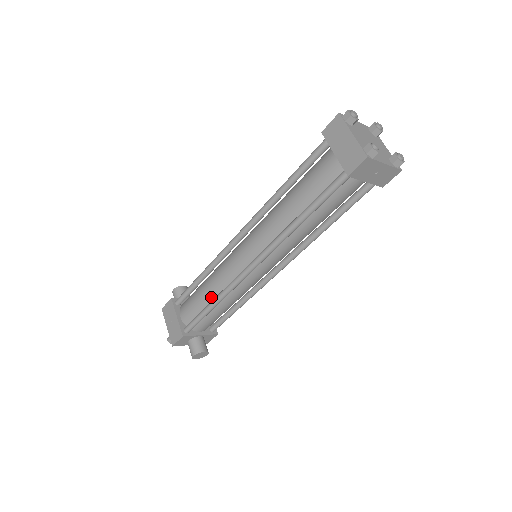
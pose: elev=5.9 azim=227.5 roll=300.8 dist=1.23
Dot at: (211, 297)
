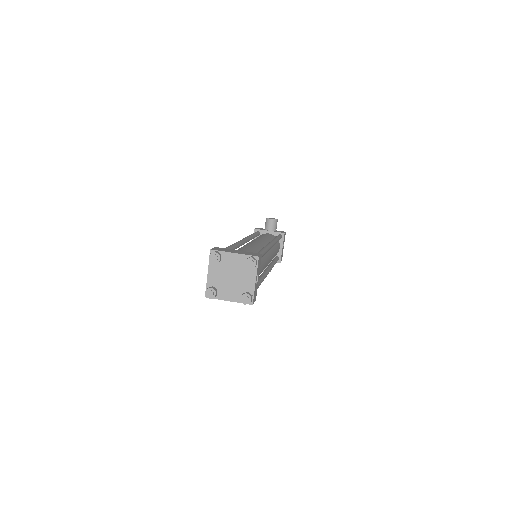
Dot at: occluded
